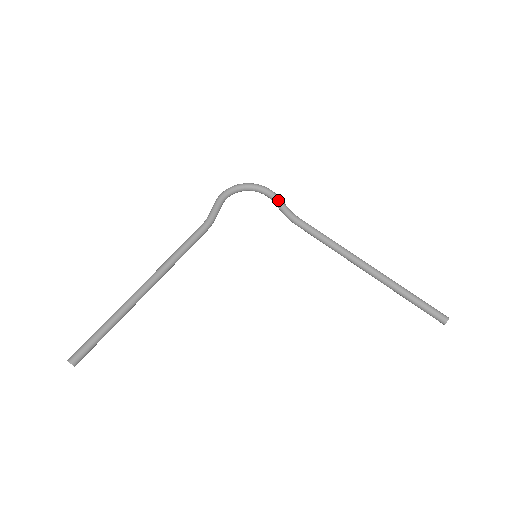
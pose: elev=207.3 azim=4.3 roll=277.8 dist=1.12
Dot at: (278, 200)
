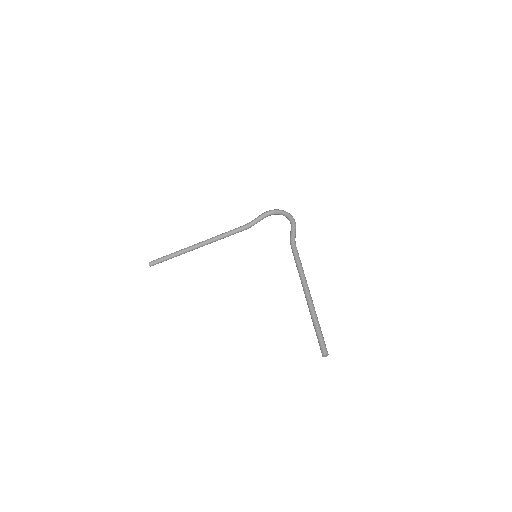
Dot at: (292, 229)
